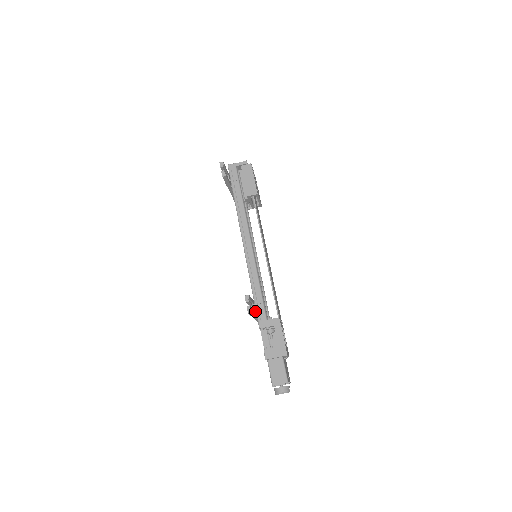
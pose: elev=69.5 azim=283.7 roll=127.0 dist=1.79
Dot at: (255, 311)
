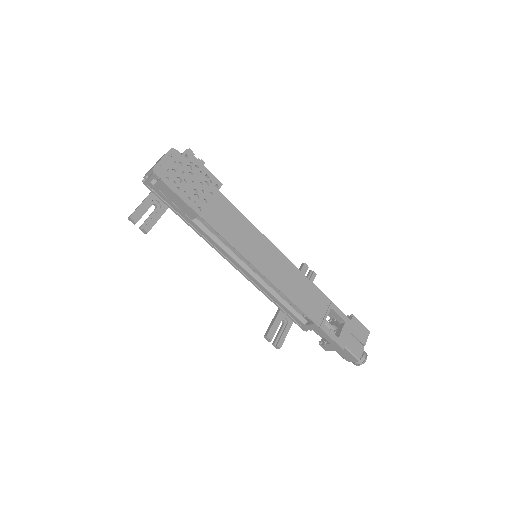
Dot at: (289, 317)
